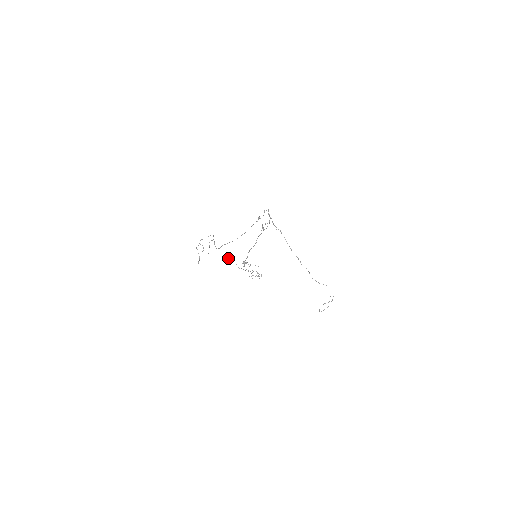
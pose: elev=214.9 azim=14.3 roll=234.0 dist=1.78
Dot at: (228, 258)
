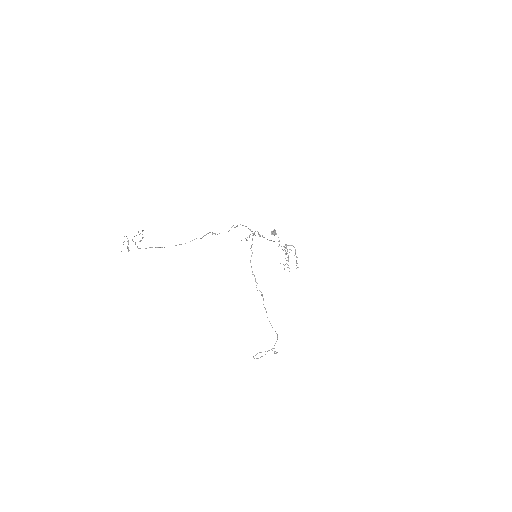
Dot at: (275, 232)
